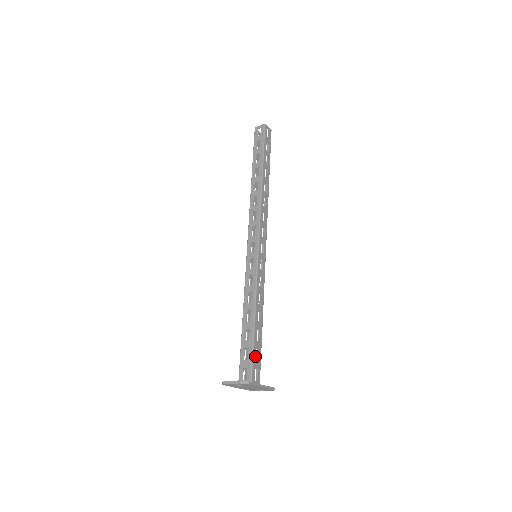
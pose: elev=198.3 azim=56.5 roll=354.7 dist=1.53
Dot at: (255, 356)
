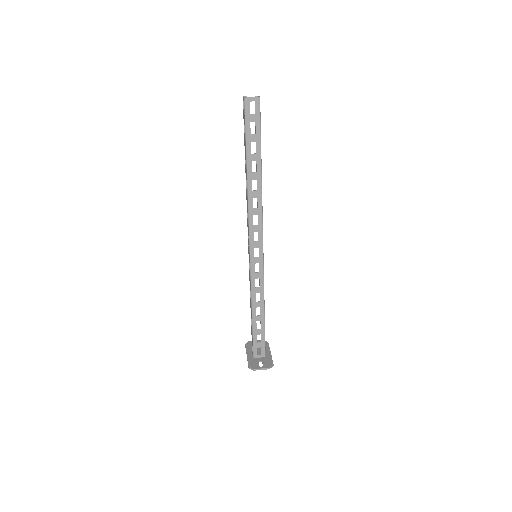
Dot at: occluded
